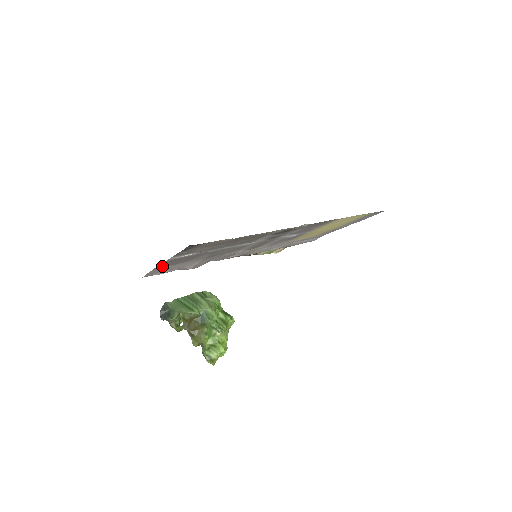
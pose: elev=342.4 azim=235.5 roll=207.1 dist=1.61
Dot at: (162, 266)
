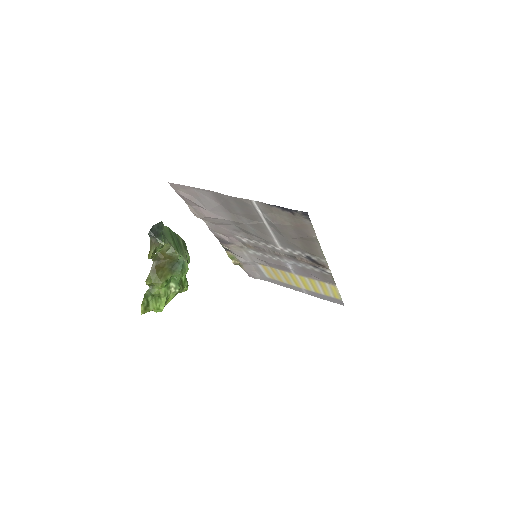
Dot at: (216, 195)
